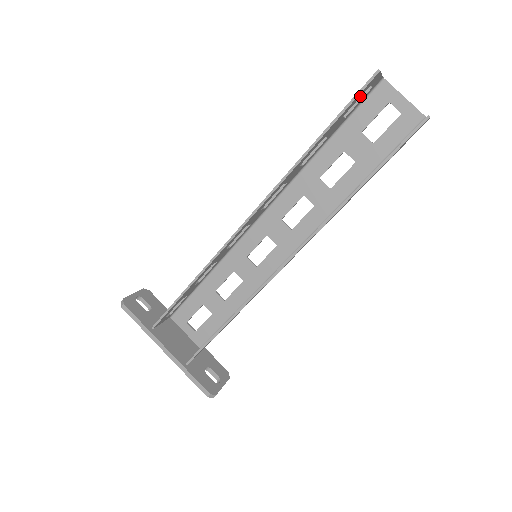
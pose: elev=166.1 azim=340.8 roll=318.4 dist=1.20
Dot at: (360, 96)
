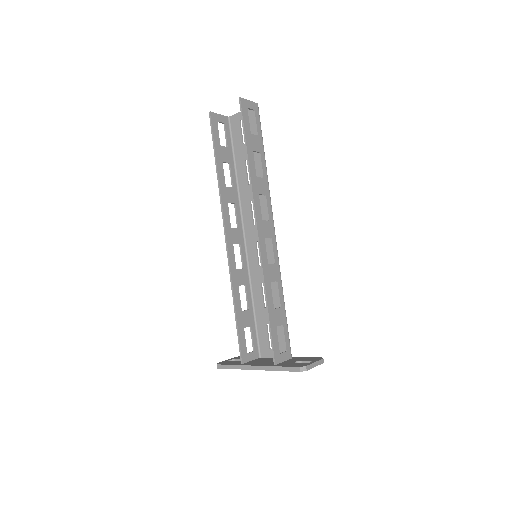
Dot at: (218, 130)
